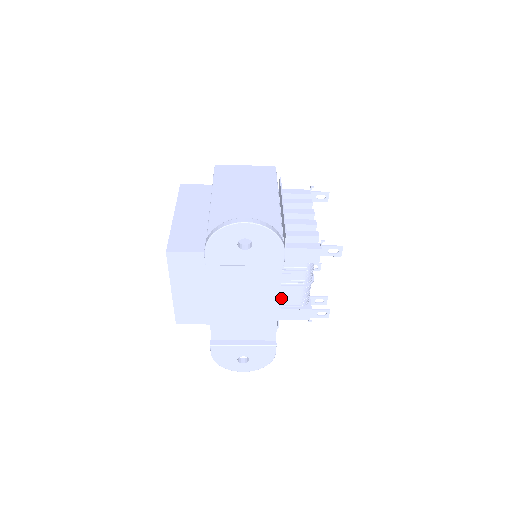
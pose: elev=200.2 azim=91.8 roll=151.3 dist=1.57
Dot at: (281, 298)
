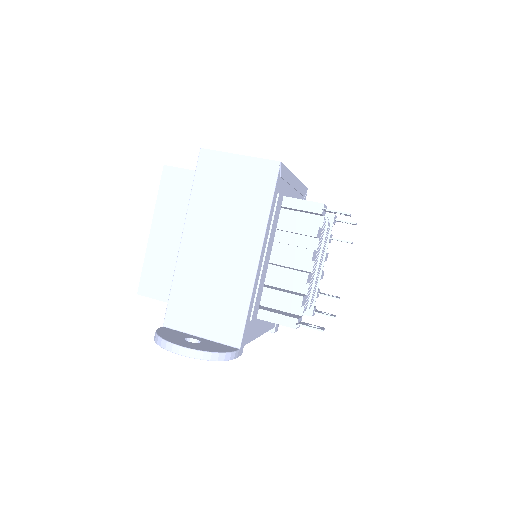
Dot at: occluded
